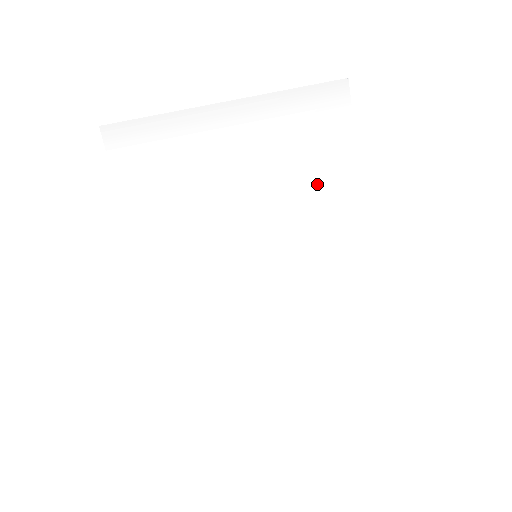
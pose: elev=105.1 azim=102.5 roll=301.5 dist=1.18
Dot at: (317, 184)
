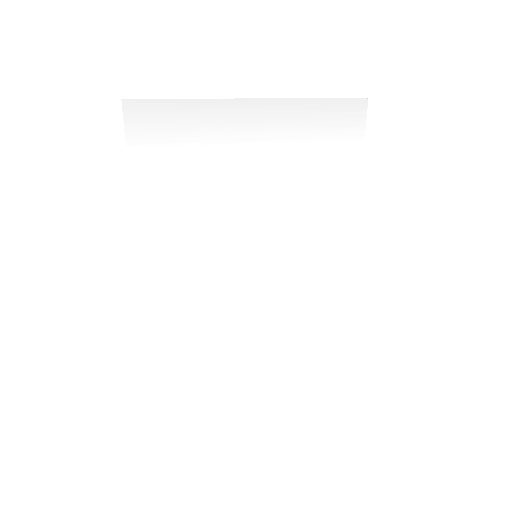
Dot at: (323, 193)
